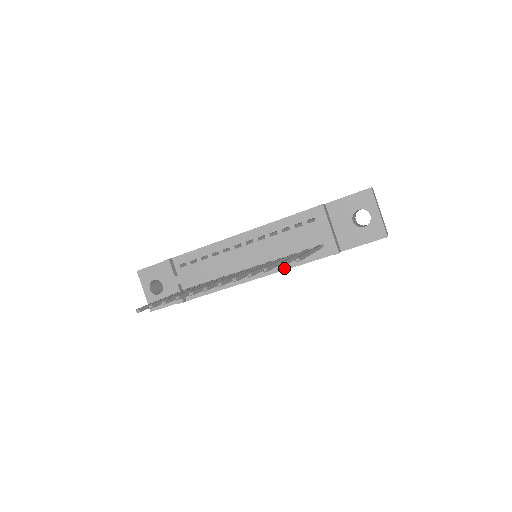
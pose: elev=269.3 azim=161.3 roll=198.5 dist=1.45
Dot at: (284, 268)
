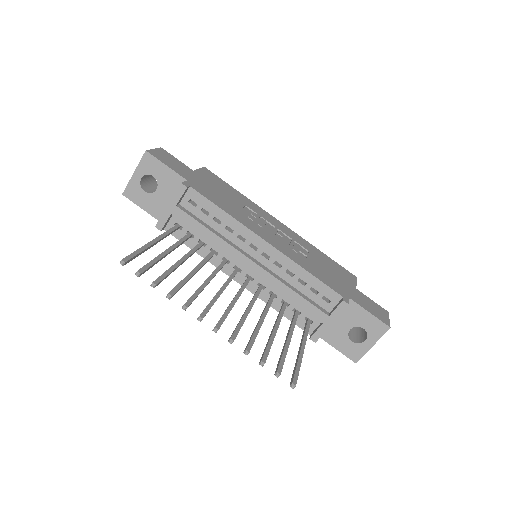
Dot at: (267, 301)
